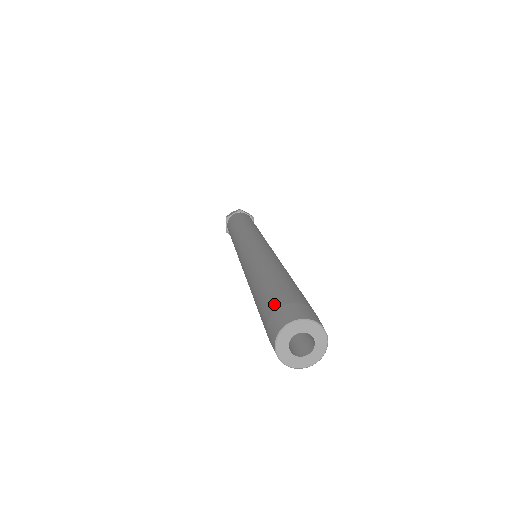
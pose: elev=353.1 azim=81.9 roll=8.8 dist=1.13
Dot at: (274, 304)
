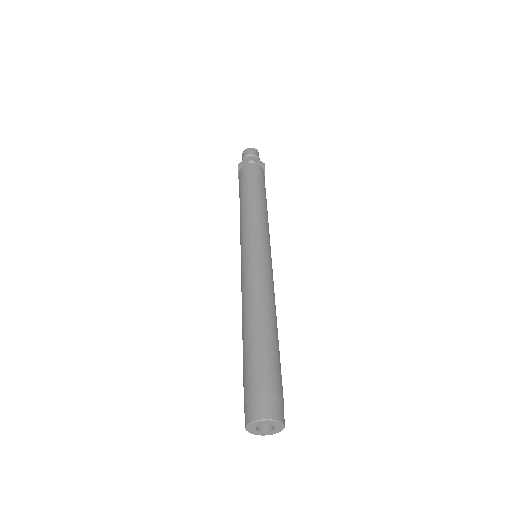
Dot at: (250, 385)
